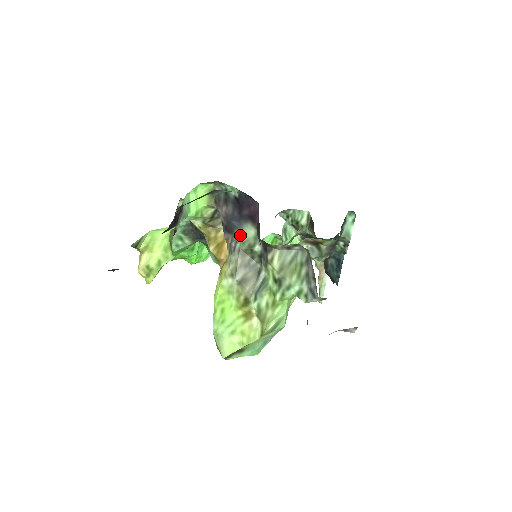
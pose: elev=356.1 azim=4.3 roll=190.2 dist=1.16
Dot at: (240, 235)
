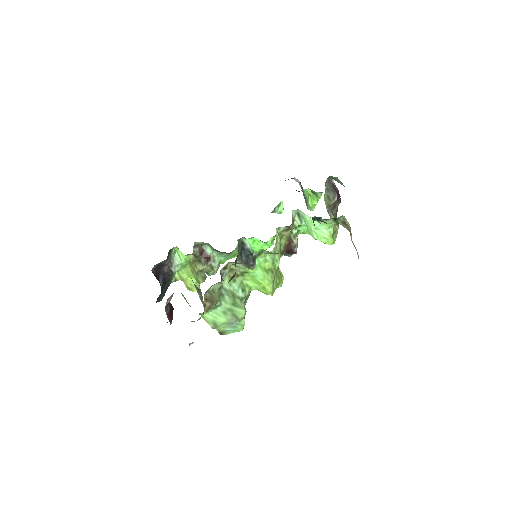
Dot at: occluded
